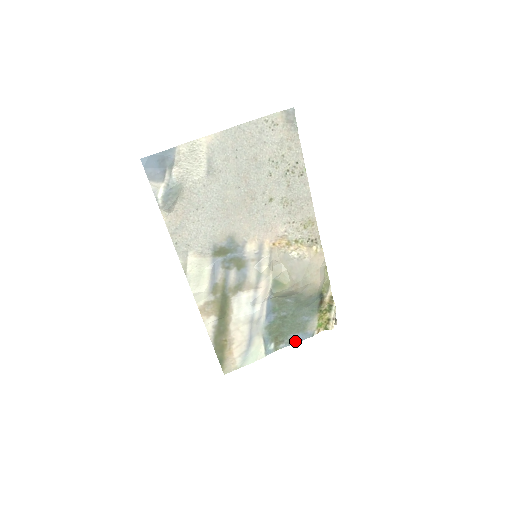
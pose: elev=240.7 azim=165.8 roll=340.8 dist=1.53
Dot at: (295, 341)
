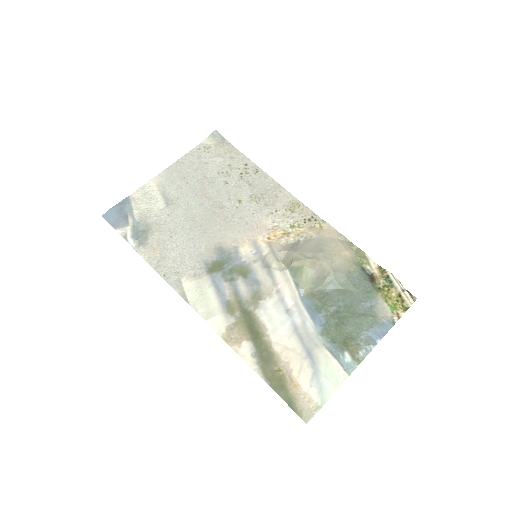
Dot at: (375, 340)
